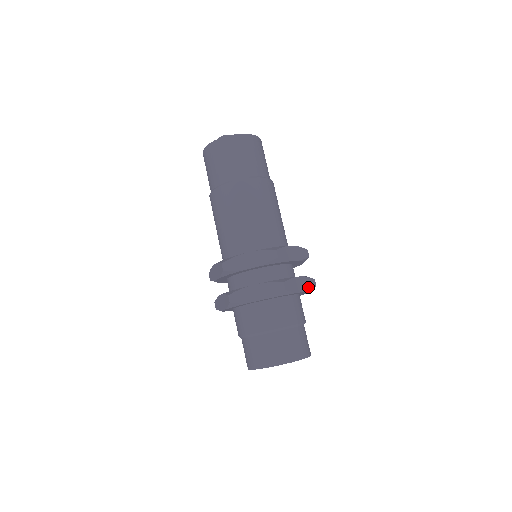
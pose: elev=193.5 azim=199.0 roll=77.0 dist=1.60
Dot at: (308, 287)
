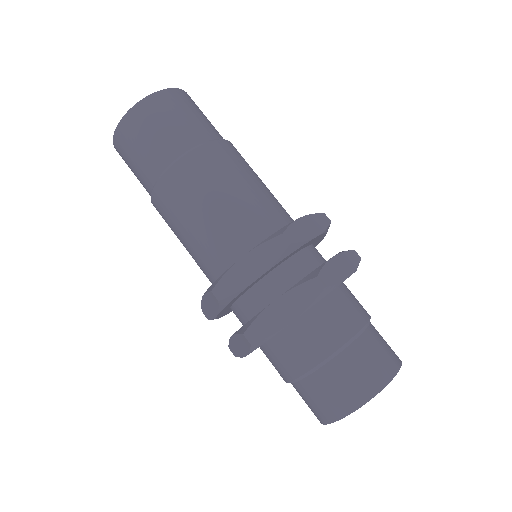
Dot at: (303, 304)
